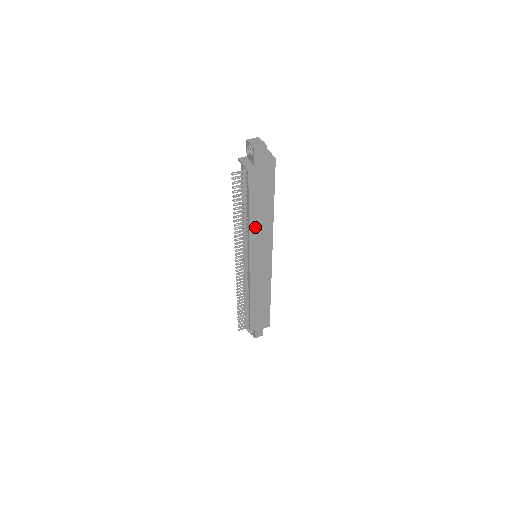
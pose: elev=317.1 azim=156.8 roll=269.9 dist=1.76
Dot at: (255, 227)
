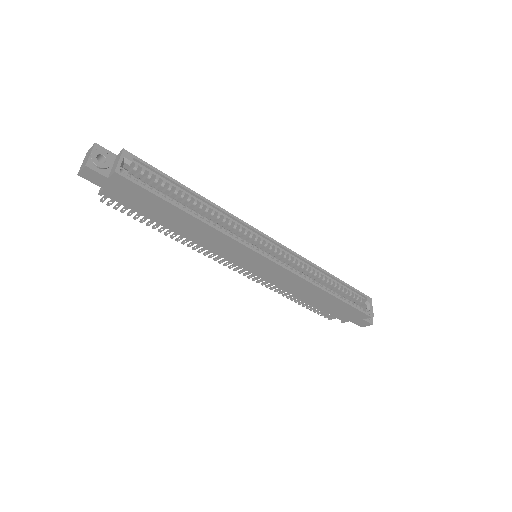
Dot at: (199, 239)
